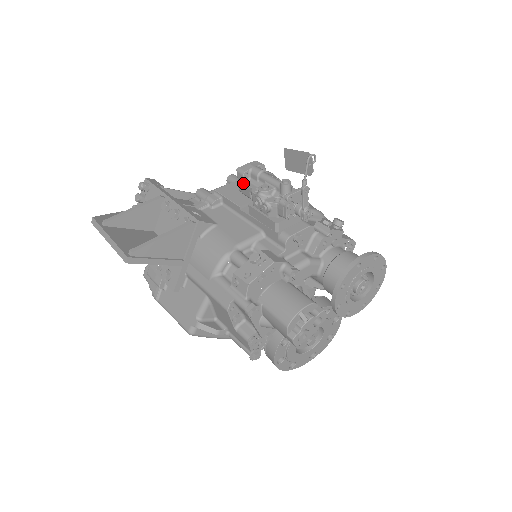
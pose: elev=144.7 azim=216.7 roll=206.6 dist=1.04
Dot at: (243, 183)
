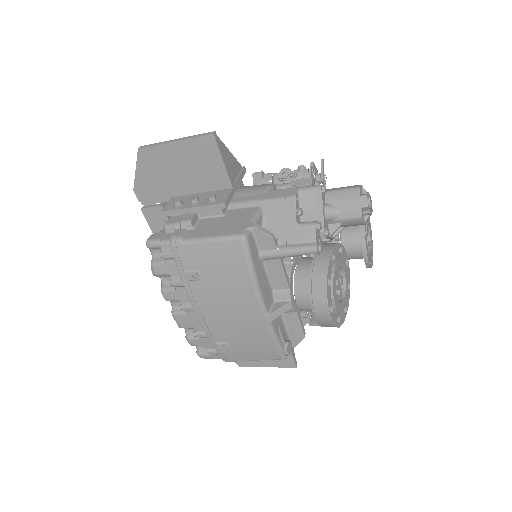
Dot at: (261, 178)
